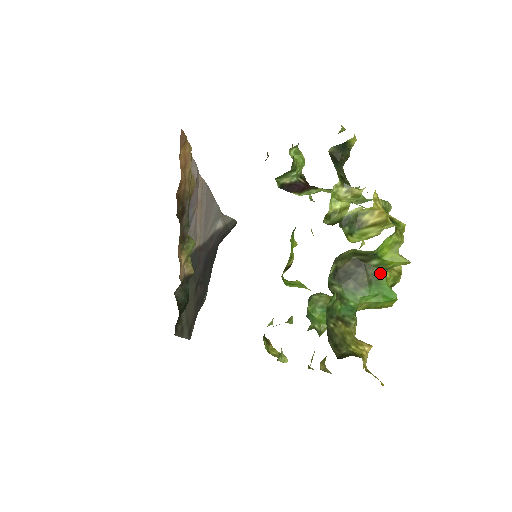
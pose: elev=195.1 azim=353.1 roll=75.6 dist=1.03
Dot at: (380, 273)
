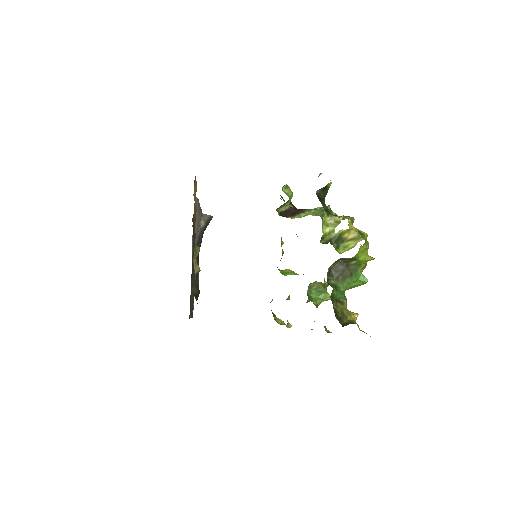
Dot at: (357, 268)
